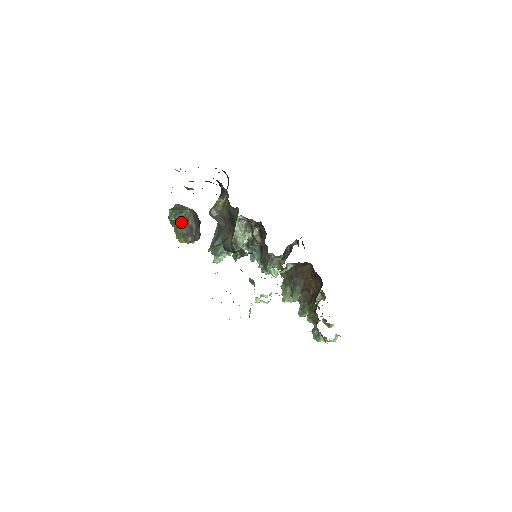
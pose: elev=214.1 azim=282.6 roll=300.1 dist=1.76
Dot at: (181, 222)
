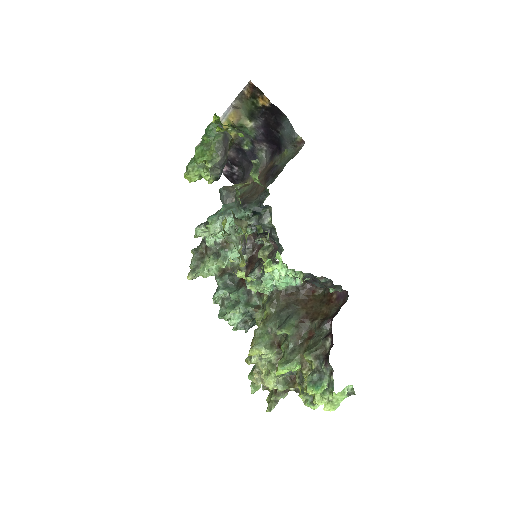
Dot at: (223, 134)
